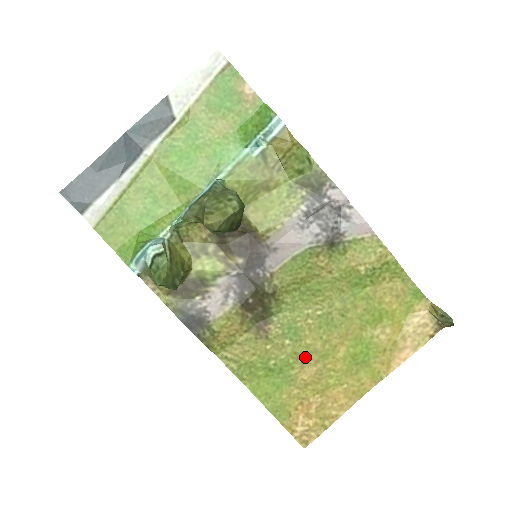
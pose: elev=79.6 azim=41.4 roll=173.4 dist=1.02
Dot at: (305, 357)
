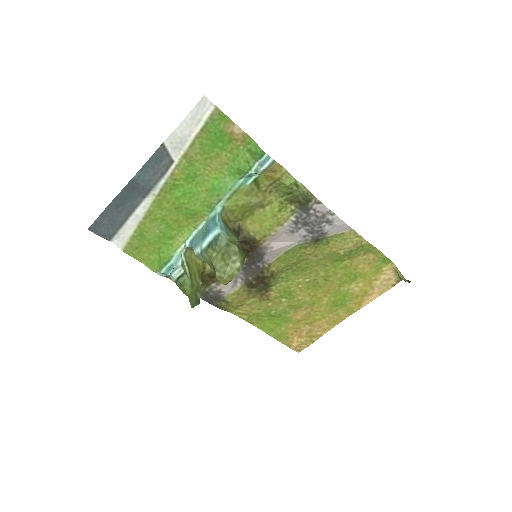
Dot at: (297, 307)
